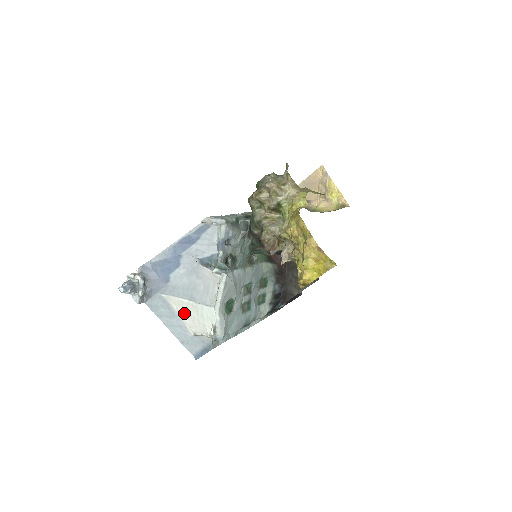
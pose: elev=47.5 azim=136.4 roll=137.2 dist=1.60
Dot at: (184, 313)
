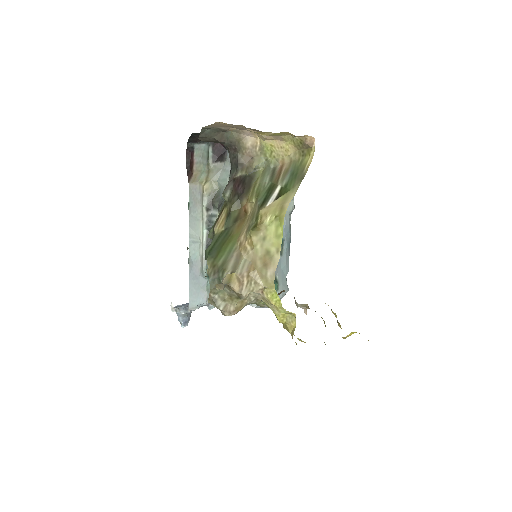
Dot at: occluded
